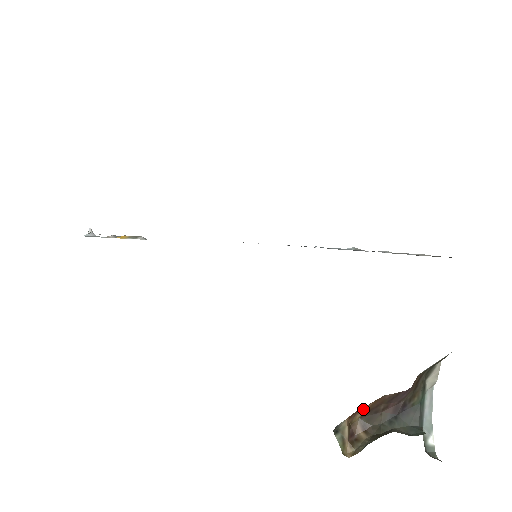
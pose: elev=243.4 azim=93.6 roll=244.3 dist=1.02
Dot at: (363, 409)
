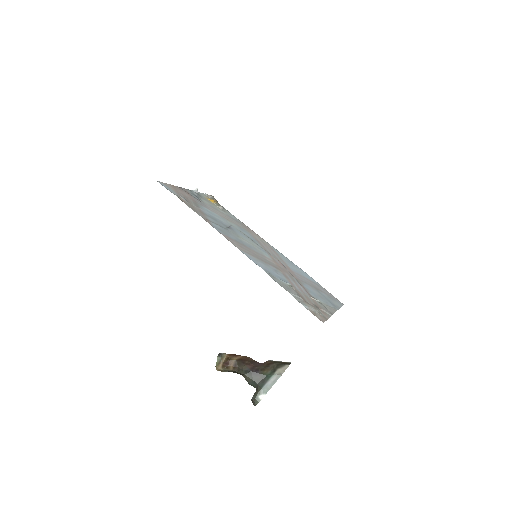
Dot at: (238, 356)
